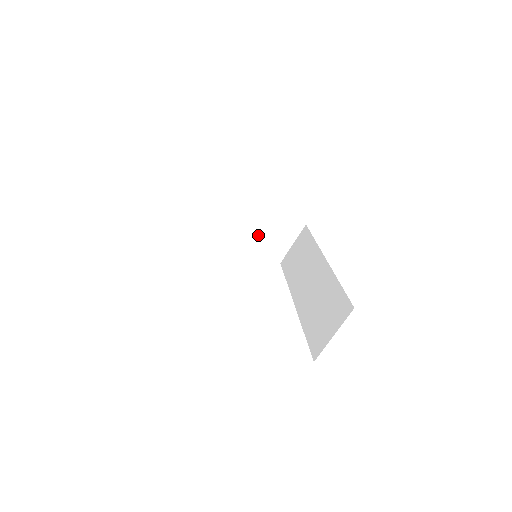
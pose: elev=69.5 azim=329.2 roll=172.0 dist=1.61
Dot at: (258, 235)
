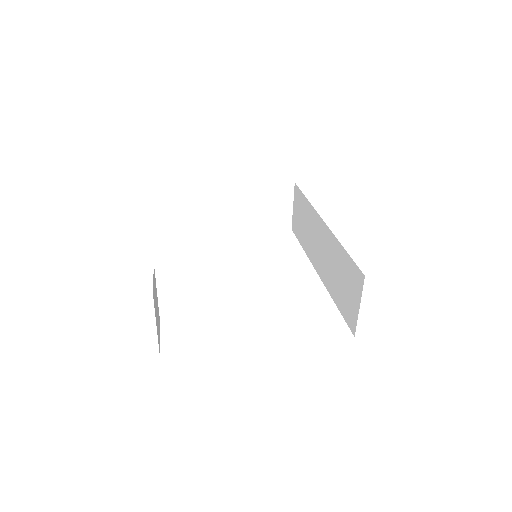
Dot at: (256, 217)
